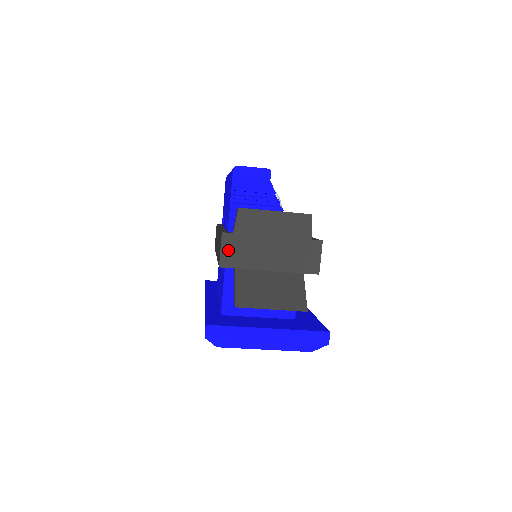
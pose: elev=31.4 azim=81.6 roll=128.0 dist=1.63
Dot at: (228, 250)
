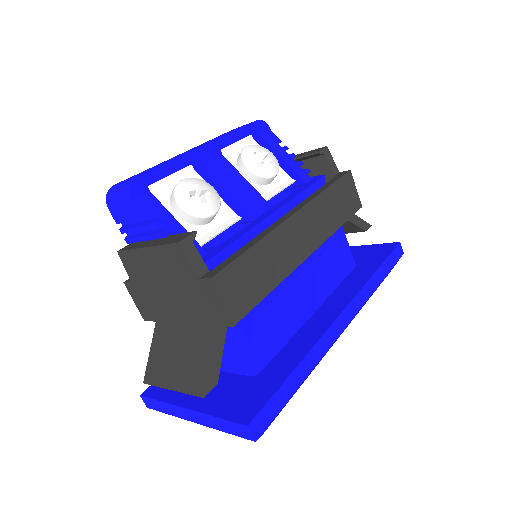
Dot at: (139, 301)
